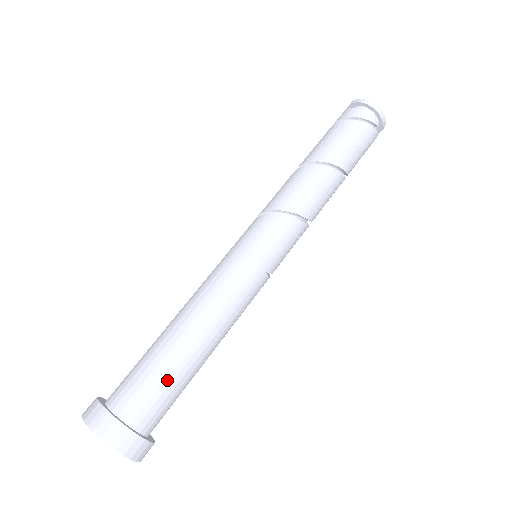
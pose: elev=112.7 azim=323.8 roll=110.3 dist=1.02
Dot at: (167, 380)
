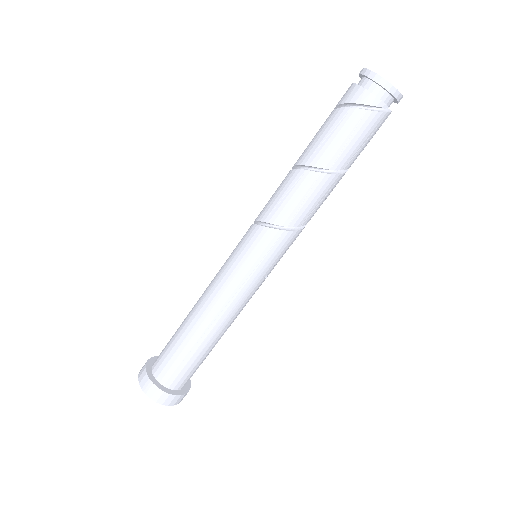
Dot at: (190, 362)
